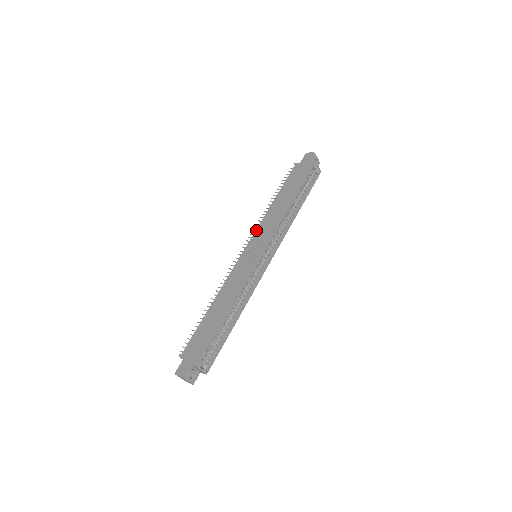
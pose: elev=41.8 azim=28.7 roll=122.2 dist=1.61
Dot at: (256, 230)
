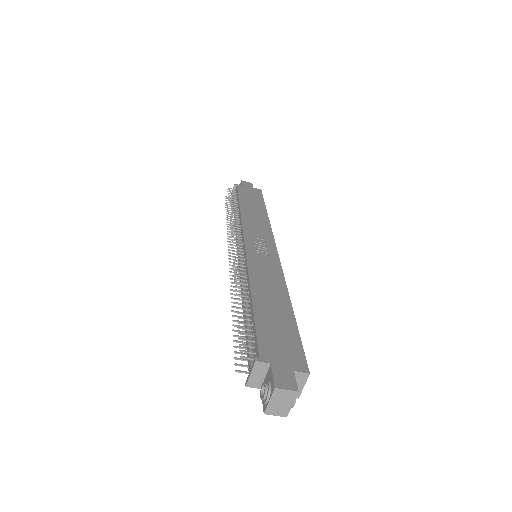
Dot at: (244, 227)
